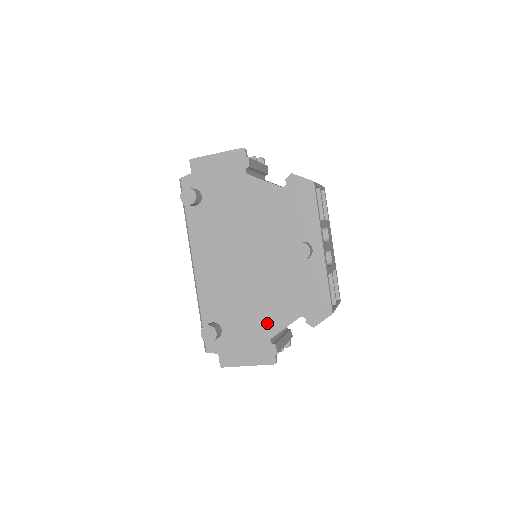
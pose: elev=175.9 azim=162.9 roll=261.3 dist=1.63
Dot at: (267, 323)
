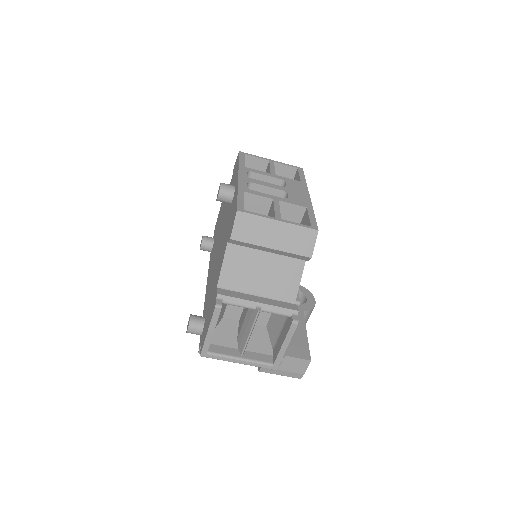
Dot at: (217, 276)
